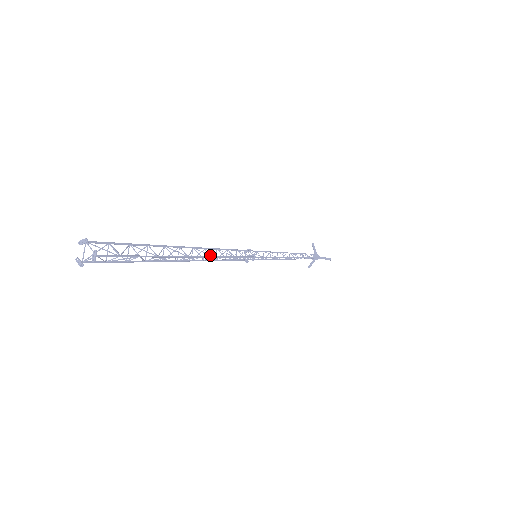
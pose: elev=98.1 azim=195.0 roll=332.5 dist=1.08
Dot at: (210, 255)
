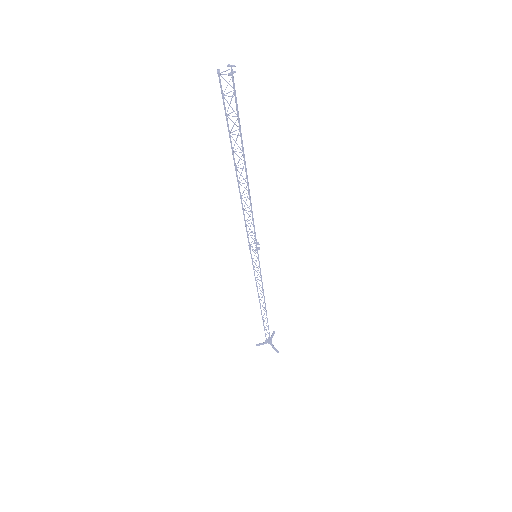
Dot at: occluded
